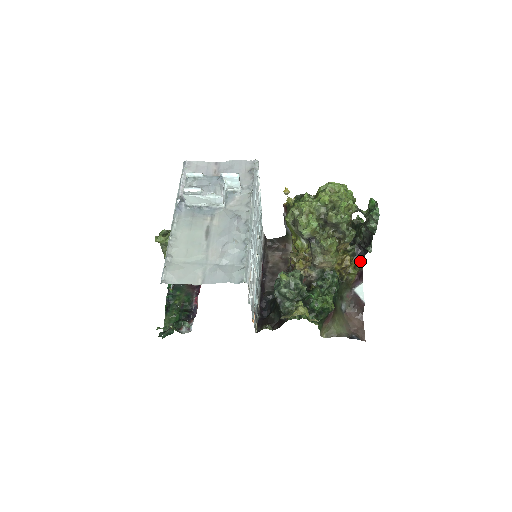
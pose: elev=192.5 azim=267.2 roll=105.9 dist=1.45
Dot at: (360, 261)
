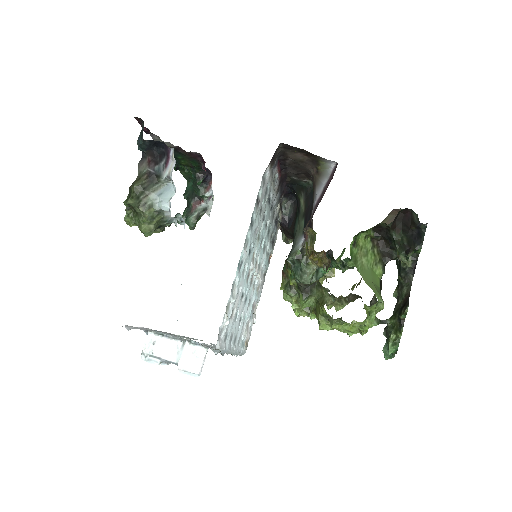
Dot at: occluded
